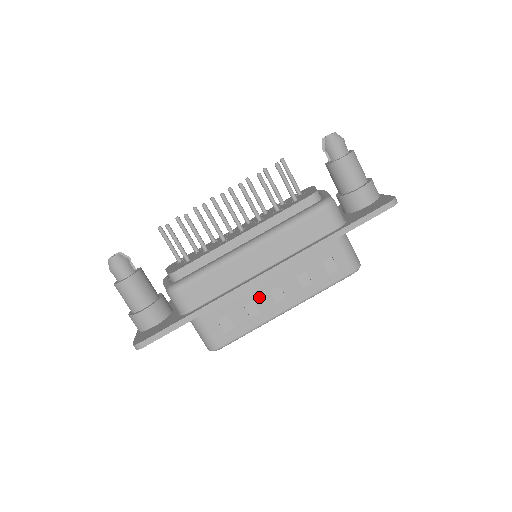
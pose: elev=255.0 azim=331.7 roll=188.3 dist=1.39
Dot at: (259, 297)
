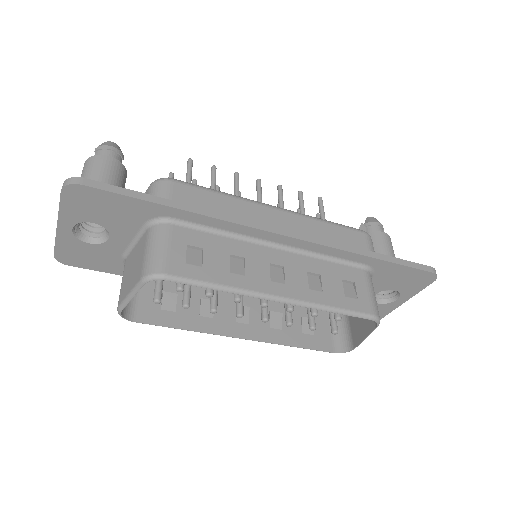
Dot at: (254, 259)
